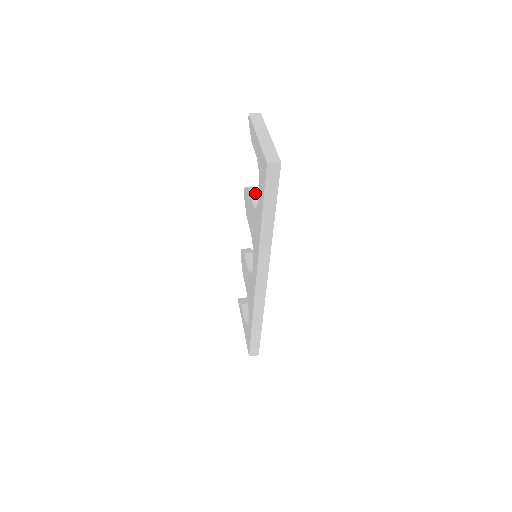
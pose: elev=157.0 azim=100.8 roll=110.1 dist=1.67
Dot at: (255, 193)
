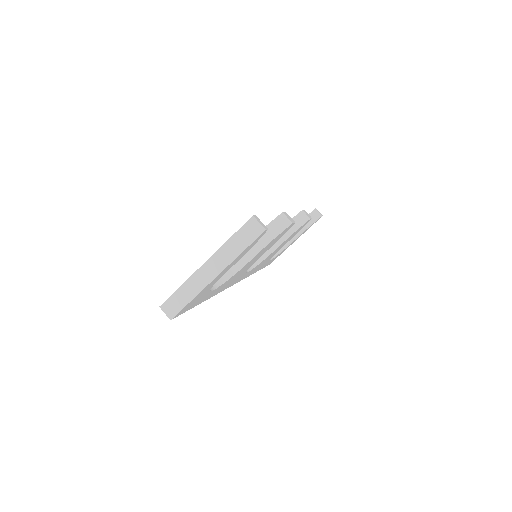
Dot at: (257, 243)
